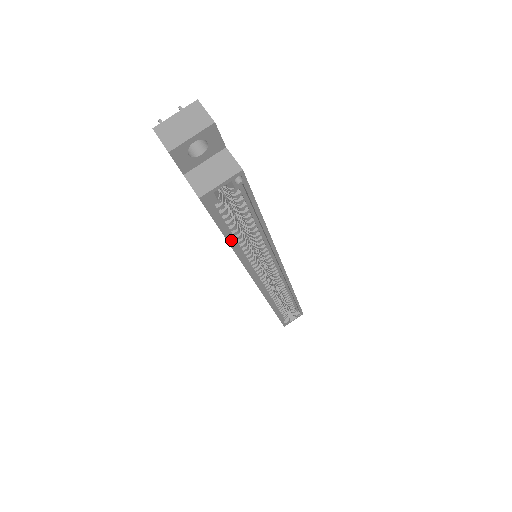
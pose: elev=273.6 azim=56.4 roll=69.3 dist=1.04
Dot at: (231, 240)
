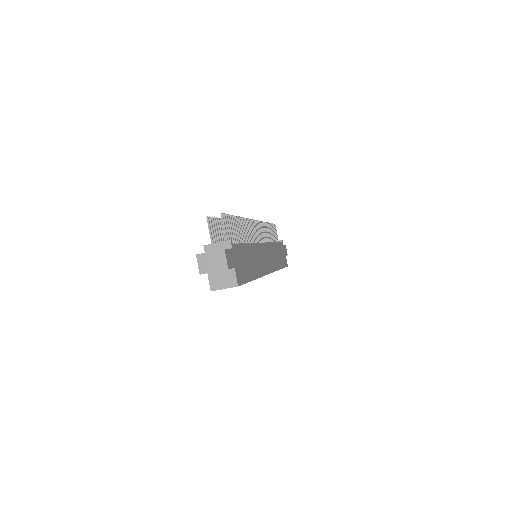
Dot at: occluded
